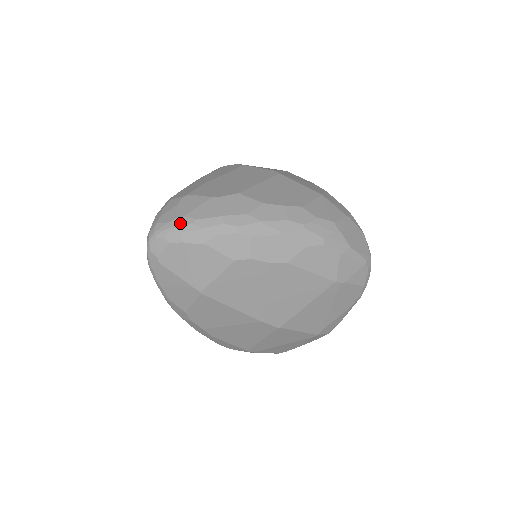
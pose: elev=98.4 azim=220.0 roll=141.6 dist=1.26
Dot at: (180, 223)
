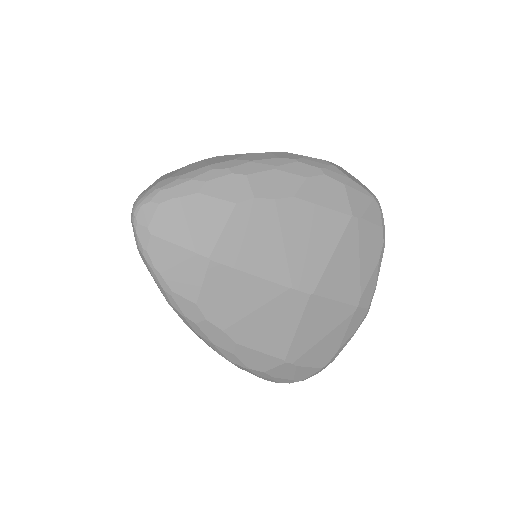
Dot at: (165, 183)
